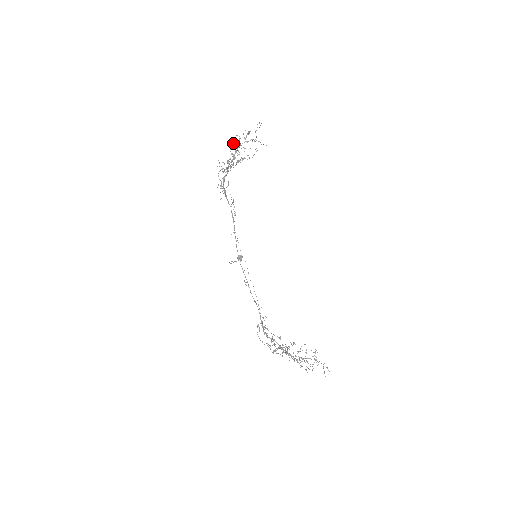
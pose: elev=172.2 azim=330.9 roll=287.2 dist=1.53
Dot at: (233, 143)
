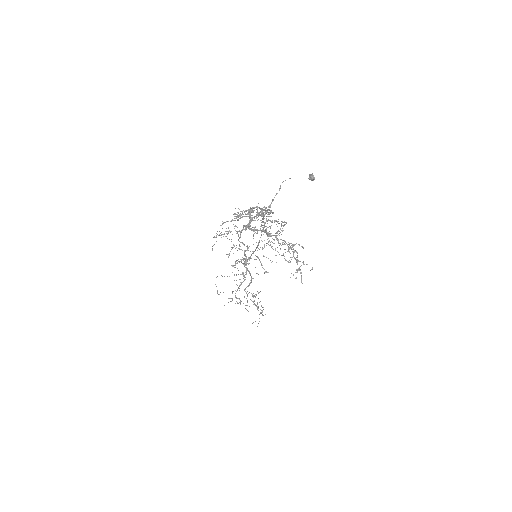
Dot at: (274, 220)
